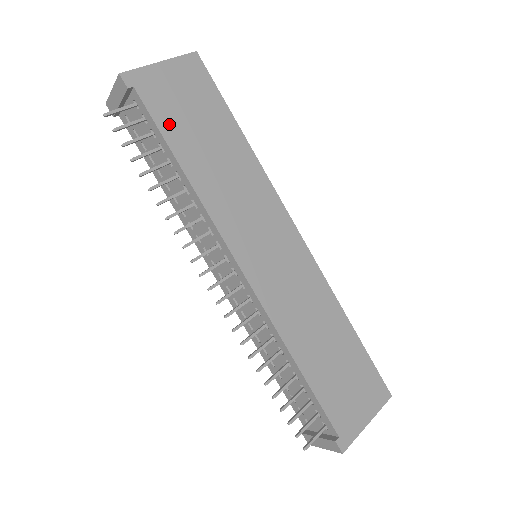
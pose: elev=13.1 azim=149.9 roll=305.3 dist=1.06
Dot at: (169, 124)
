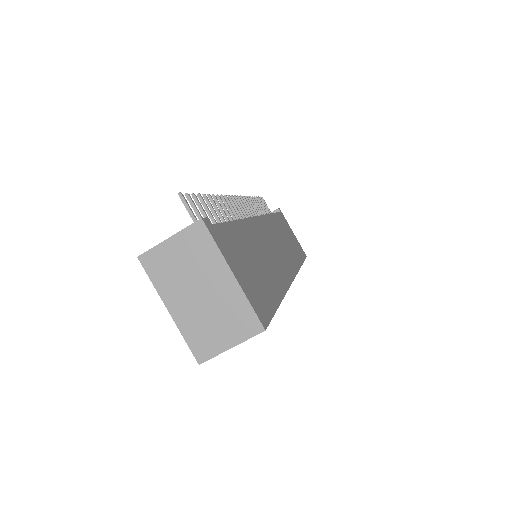
Dot at: (281, 220)
